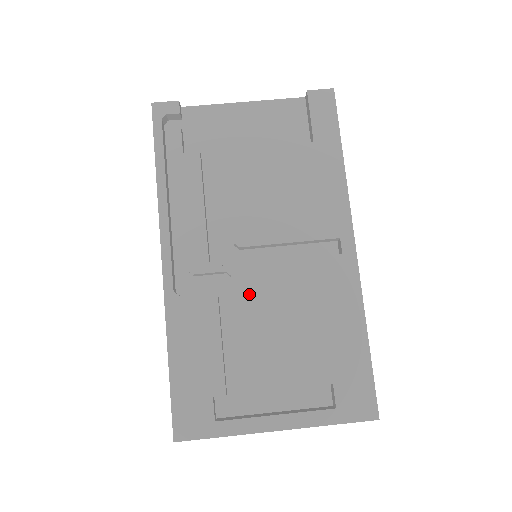
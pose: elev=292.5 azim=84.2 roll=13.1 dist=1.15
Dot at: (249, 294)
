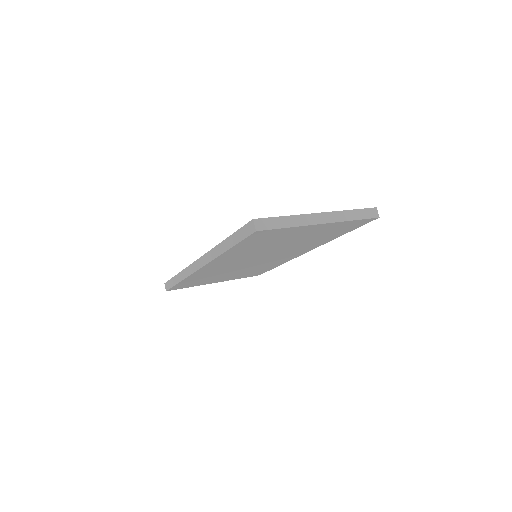
Dot at: occluded
